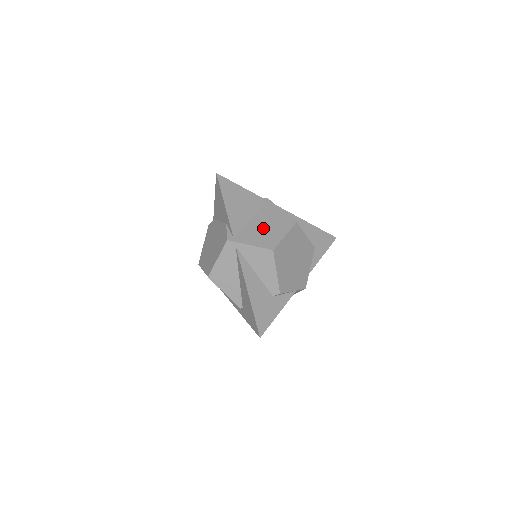
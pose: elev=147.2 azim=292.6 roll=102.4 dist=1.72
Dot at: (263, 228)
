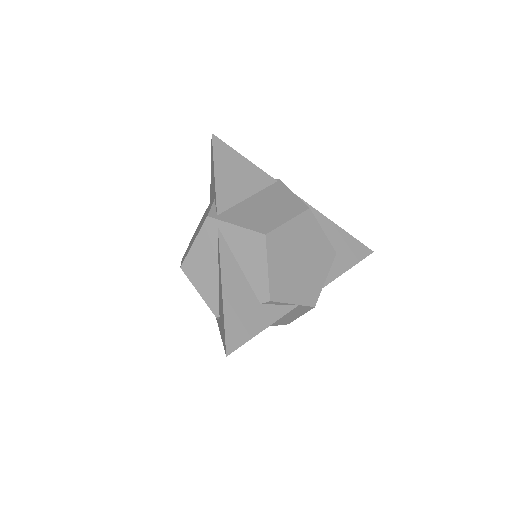
Dot at: (261, 209)
